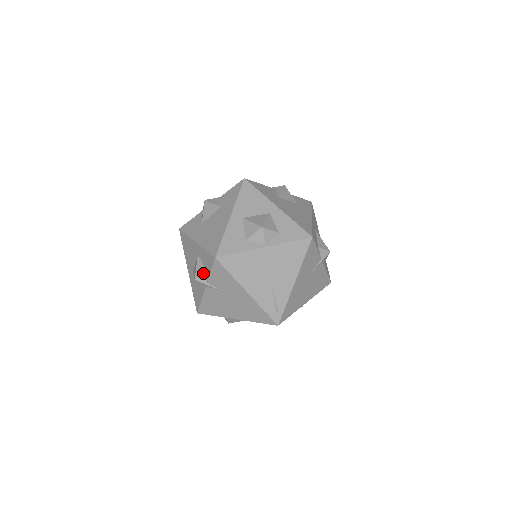
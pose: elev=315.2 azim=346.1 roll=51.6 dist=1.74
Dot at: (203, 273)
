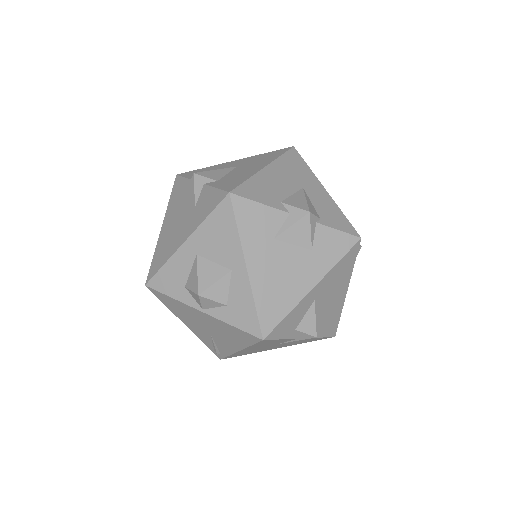
Dot at: occluded
